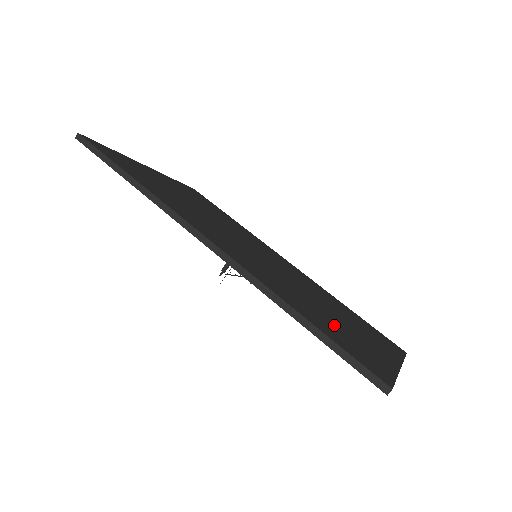
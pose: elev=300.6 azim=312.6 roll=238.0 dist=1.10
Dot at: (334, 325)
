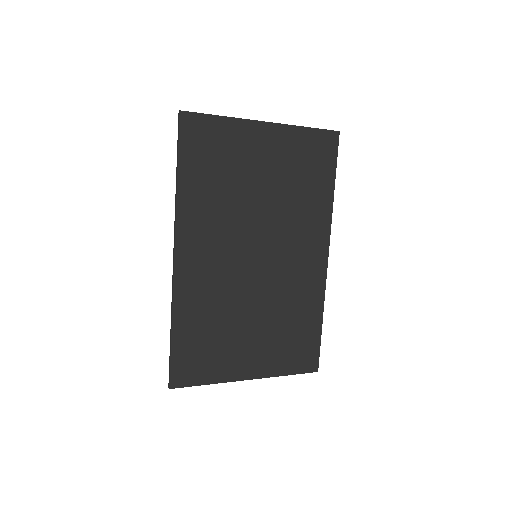
Dot at: (213, 340)
